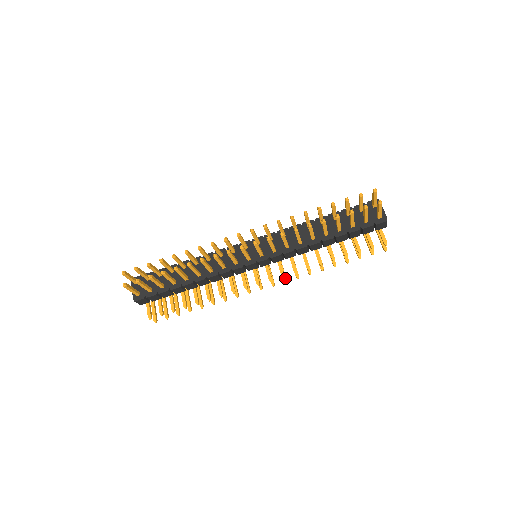
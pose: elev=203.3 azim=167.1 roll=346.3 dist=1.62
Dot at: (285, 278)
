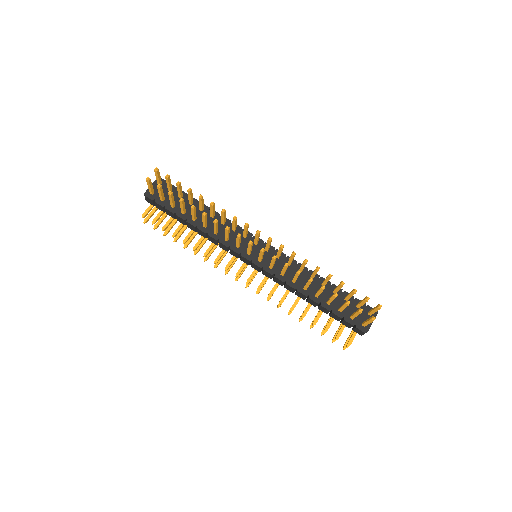
Dot at: (259, 291)
